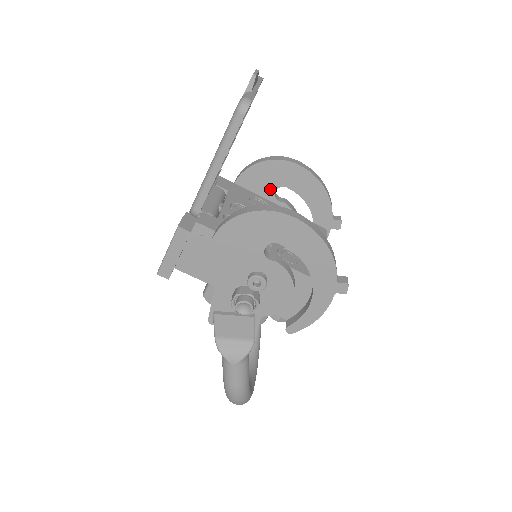
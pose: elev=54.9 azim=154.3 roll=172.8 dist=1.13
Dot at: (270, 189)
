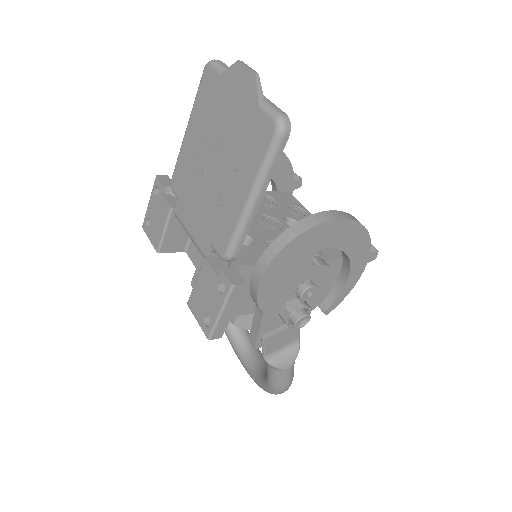
Dot at: occluded
